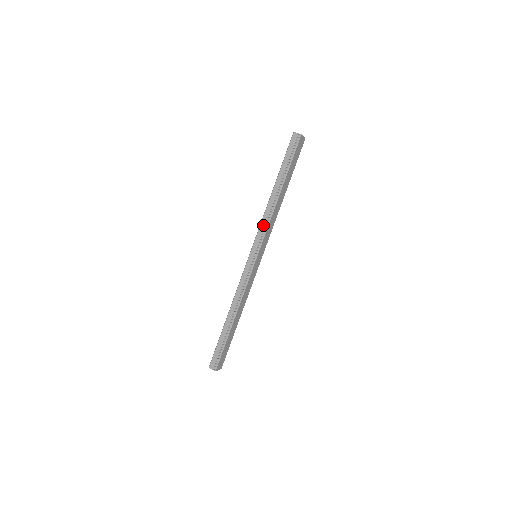
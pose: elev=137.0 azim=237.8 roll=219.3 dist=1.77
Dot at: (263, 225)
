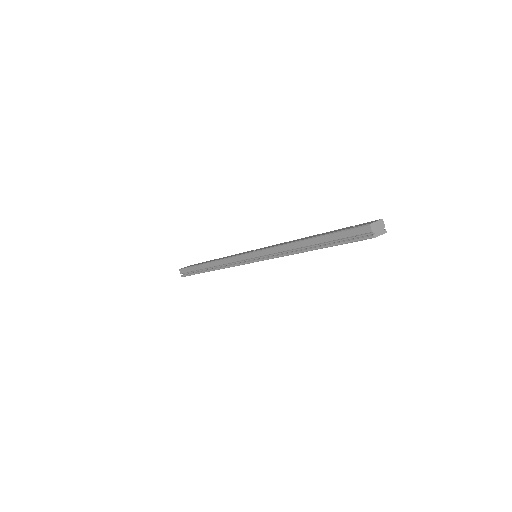
Dot at: (273, 251)
